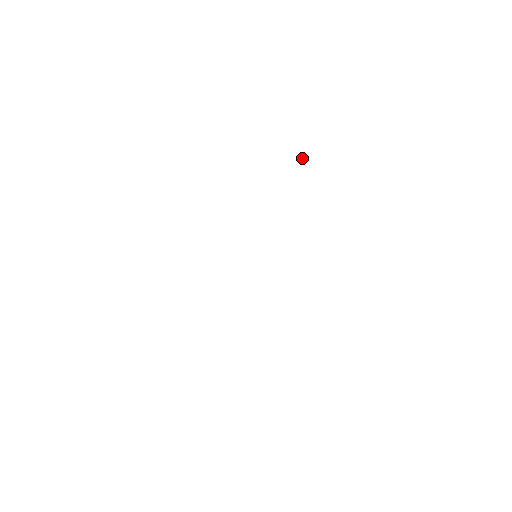
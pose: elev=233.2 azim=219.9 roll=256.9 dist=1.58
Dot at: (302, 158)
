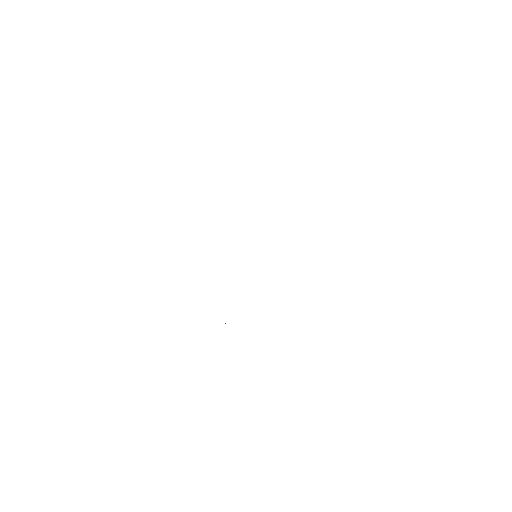
Dot at: occluded
